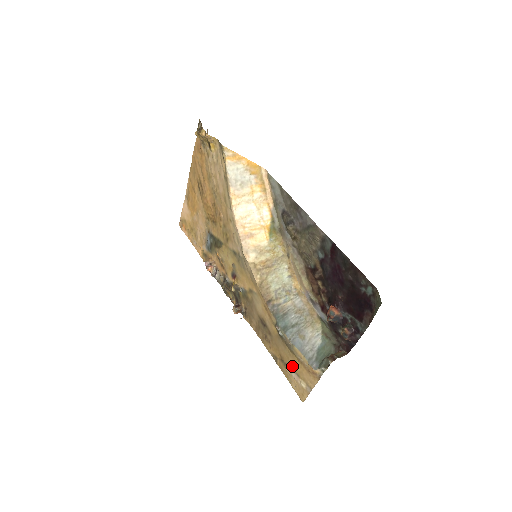
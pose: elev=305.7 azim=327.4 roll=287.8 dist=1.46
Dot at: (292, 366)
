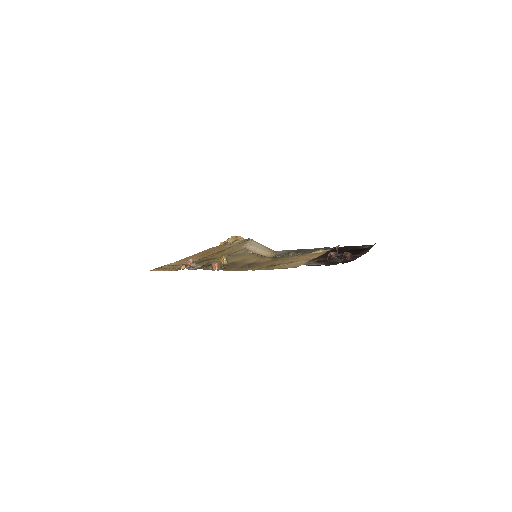
Dot at: (286, 262)
